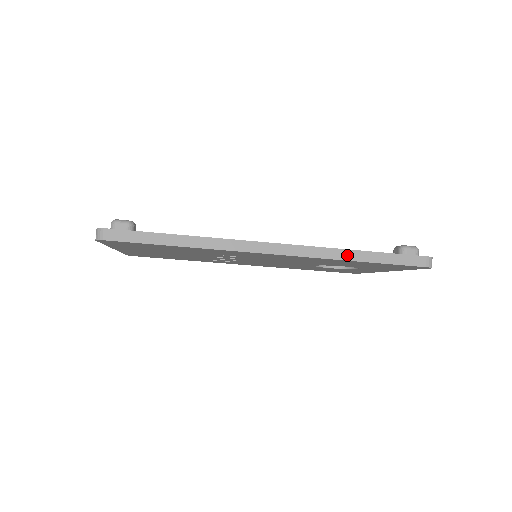
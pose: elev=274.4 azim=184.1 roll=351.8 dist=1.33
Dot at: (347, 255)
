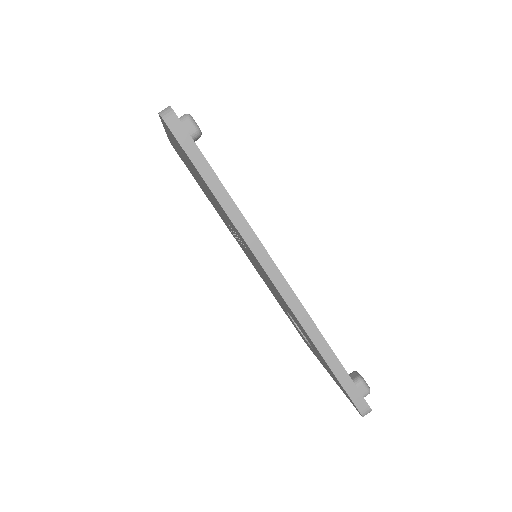
Dot at: (319, 341)
